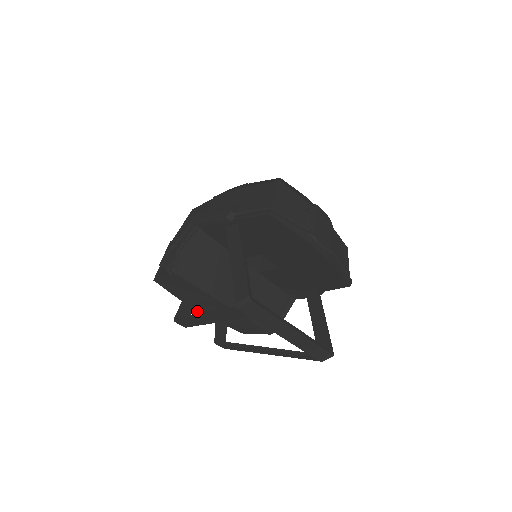
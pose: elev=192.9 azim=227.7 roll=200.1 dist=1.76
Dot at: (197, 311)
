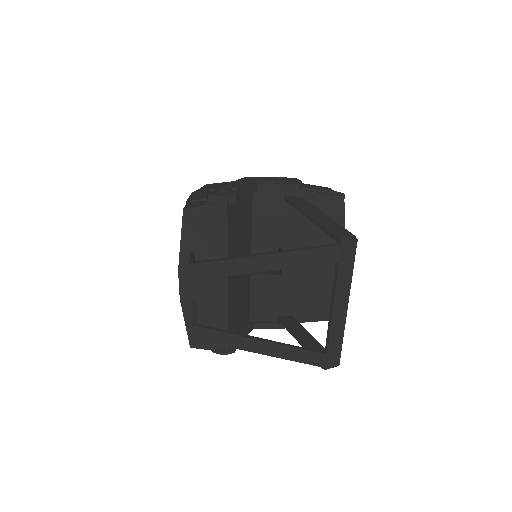
Dot at: (179, 283)
